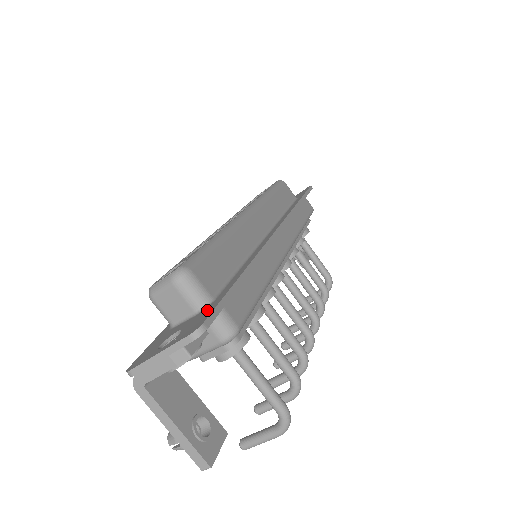
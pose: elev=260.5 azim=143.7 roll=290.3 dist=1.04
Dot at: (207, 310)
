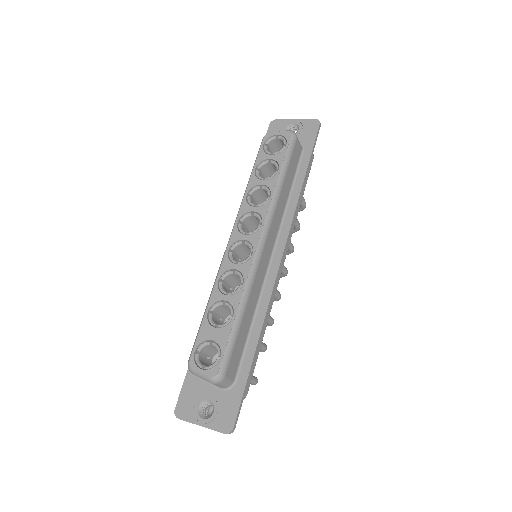
Dot at: (232, 400)
